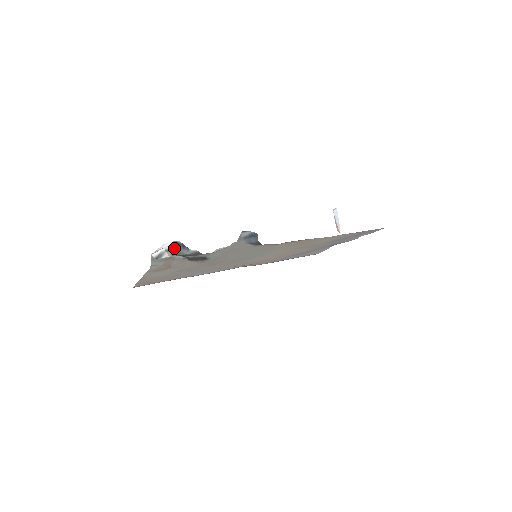
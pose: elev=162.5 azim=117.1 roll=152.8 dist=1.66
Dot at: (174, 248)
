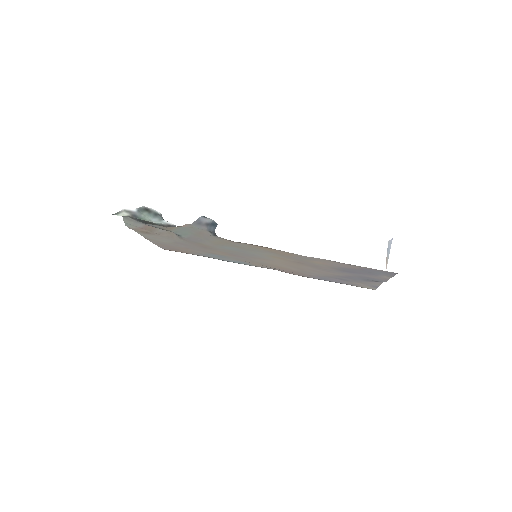
Dot at: (139, 212)
